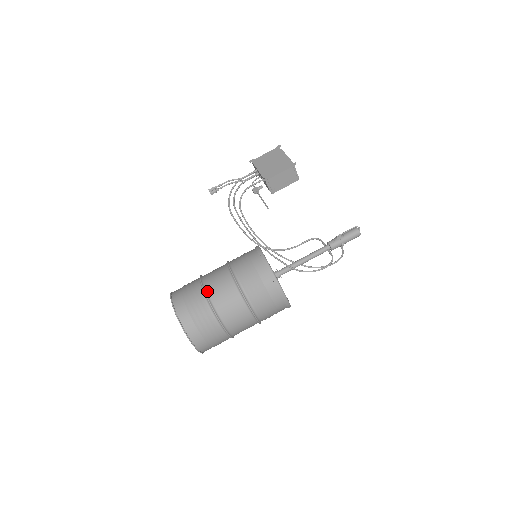
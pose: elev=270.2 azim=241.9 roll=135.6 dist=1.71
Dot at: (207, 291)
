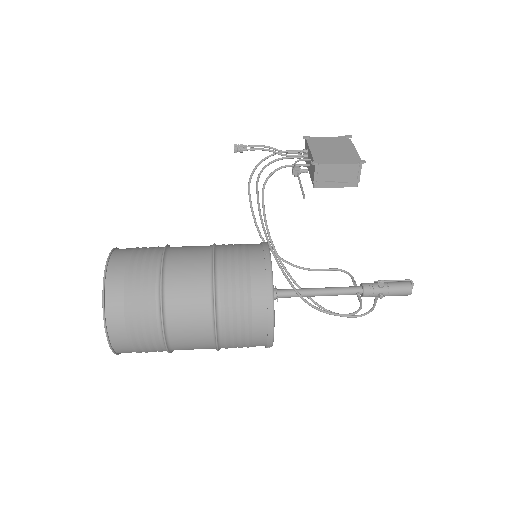
Dot at: (166, 267)
